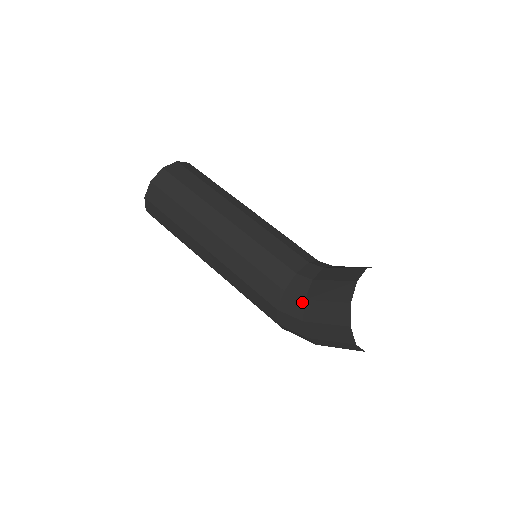
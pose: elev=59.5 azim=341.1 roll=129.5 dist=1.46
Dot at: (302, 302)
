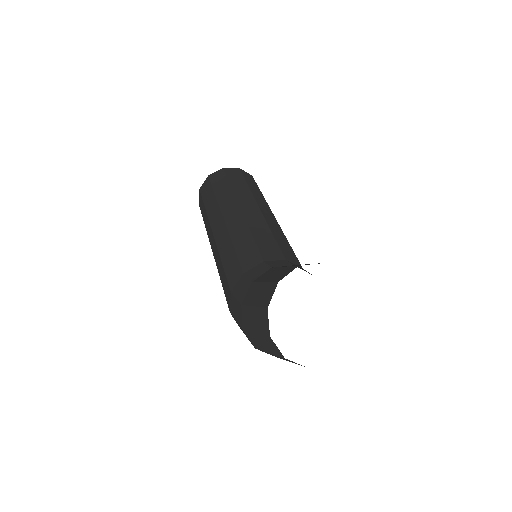
Dot at: (249, 284)
